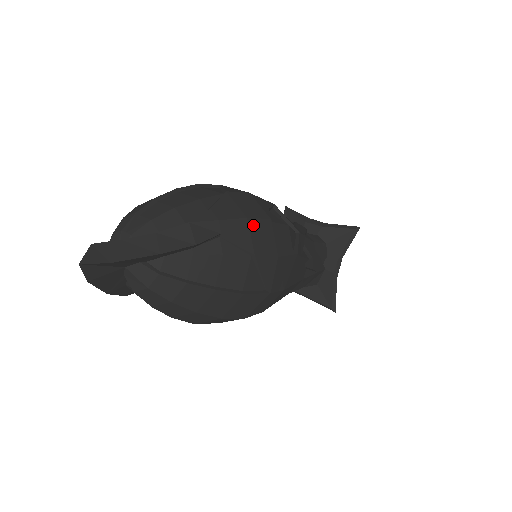
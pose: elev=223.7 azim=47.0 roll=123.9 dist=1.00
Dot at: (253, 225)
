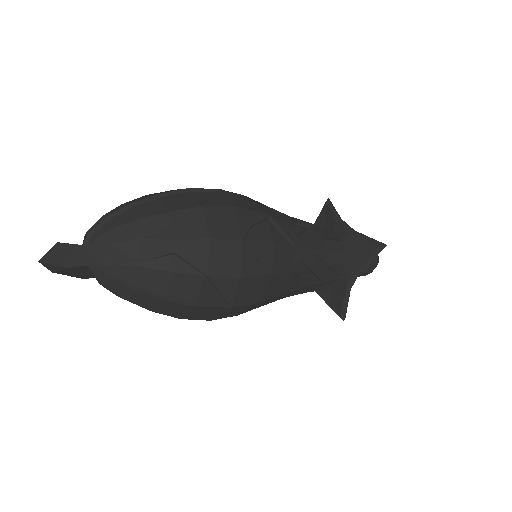
Dot at: (215, 246)
